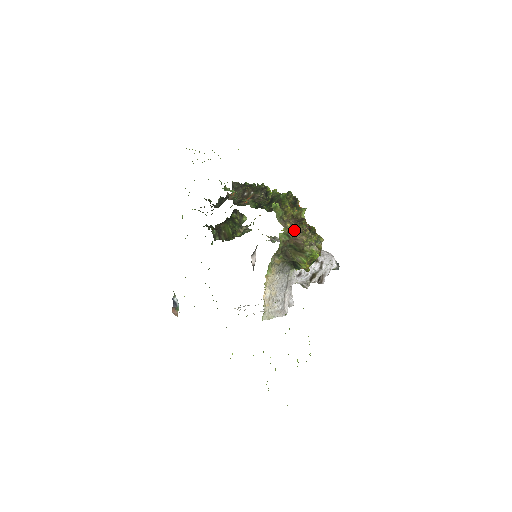
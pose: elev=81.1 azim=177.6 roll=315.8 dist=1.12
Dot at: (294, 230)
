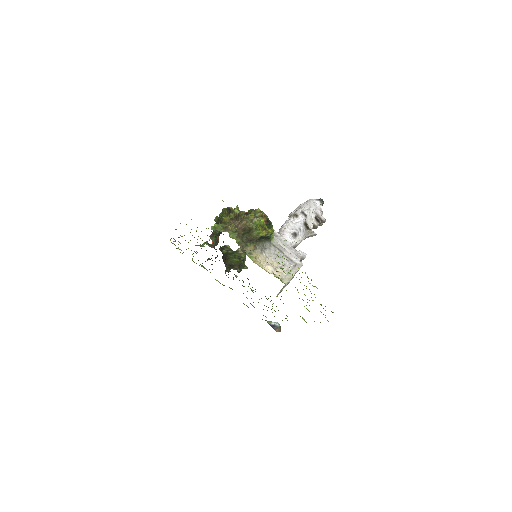
Dot at: (235, 225)
